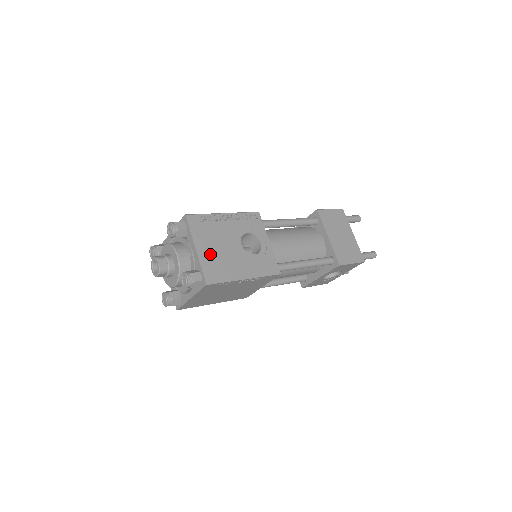
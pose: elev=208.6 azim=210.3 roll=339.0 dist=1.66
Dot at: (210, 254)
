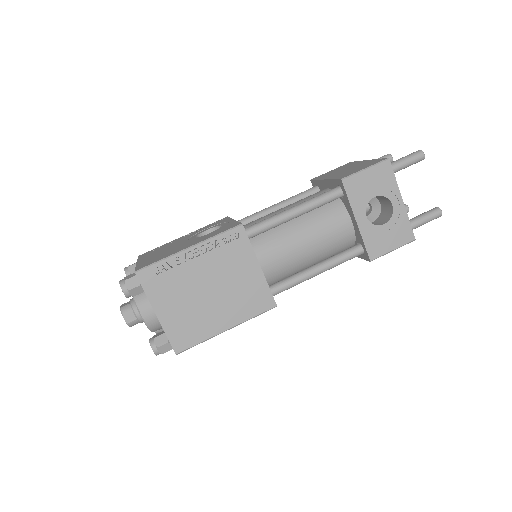
Dot at: occluded
